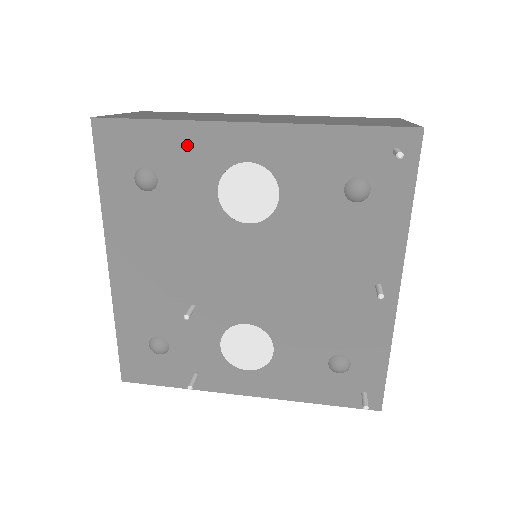
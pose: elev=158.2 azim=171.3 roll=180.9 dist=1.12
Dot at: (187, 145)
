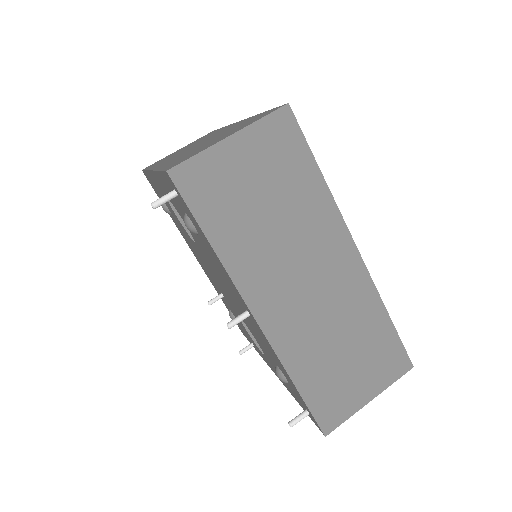
Dot at: (156, 186)
